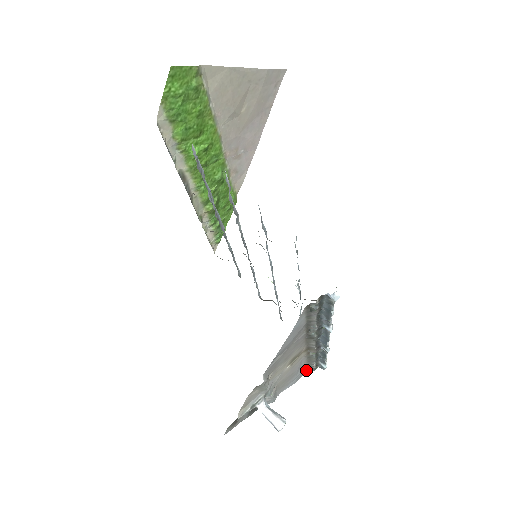
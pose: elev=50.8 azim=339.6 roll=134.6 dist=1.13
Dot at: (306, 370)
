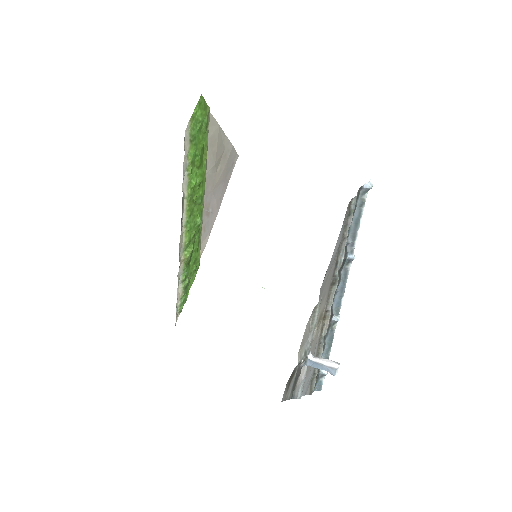
Dot at: (309, 384)
